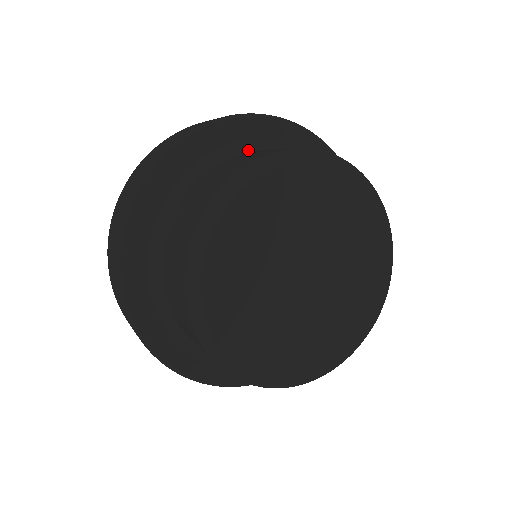
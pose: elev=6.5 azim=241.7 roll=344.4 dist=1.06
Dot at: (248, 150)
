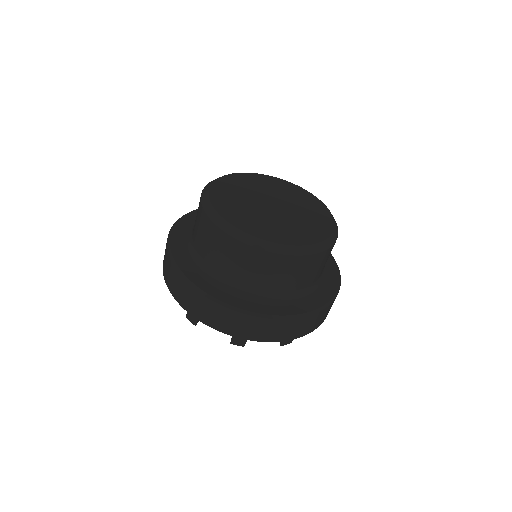
Dot at: occluded
